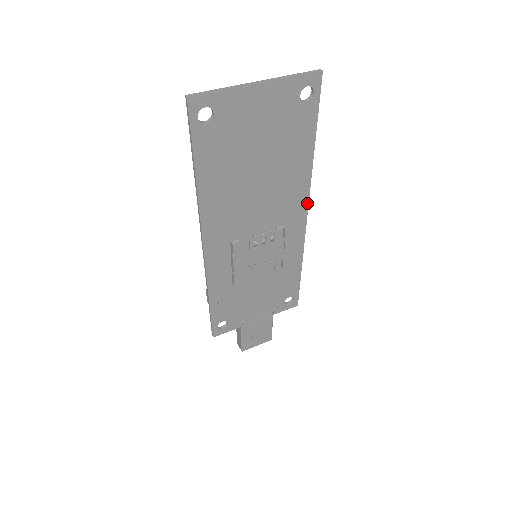
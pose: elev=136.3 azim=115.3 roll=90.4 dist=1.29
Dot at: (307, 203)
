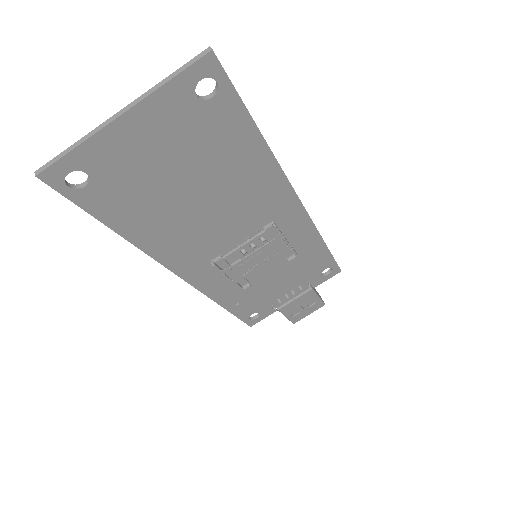
Dot at: (292, 190)
